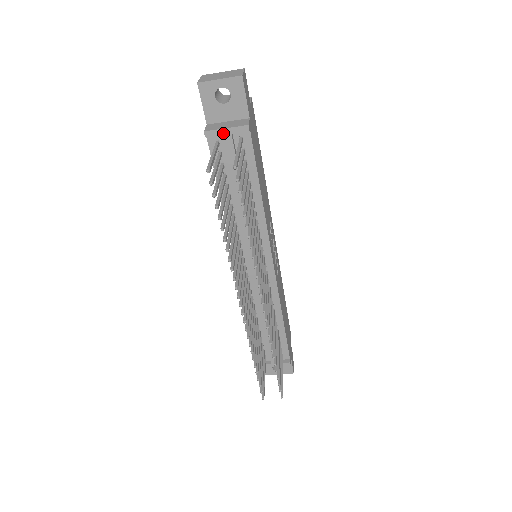
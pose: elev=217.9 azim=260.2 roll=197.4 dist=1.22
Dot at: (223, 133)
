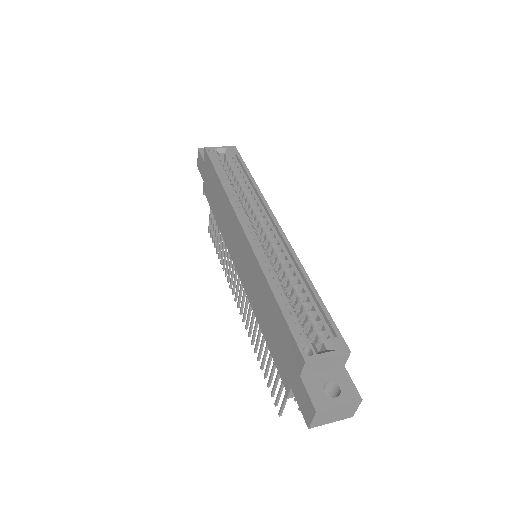
Dot at: occluded
